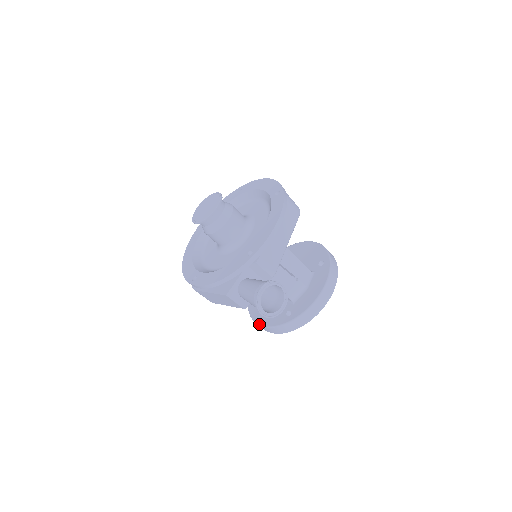
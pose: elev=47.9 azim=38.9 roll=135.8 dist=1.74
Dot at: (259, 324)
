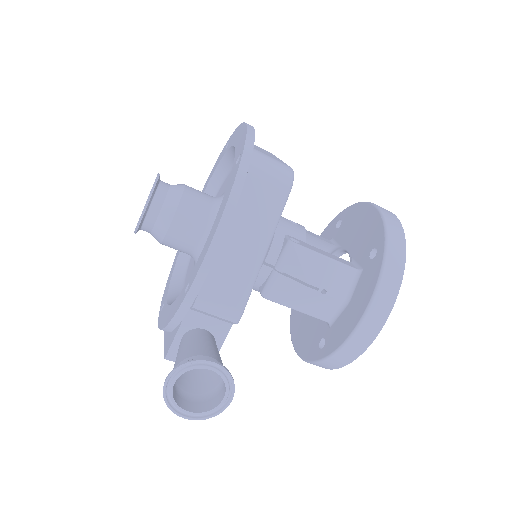
Dot at: occluded
